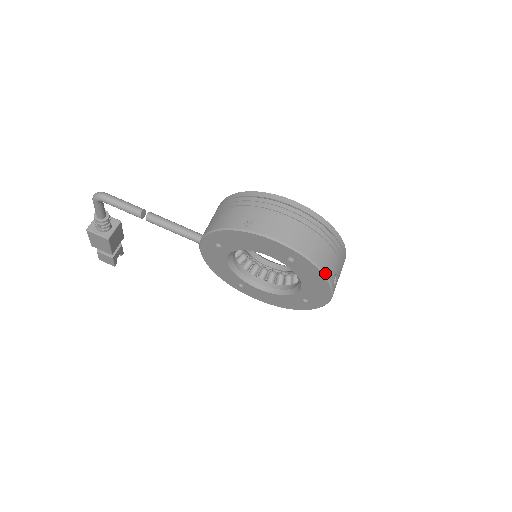
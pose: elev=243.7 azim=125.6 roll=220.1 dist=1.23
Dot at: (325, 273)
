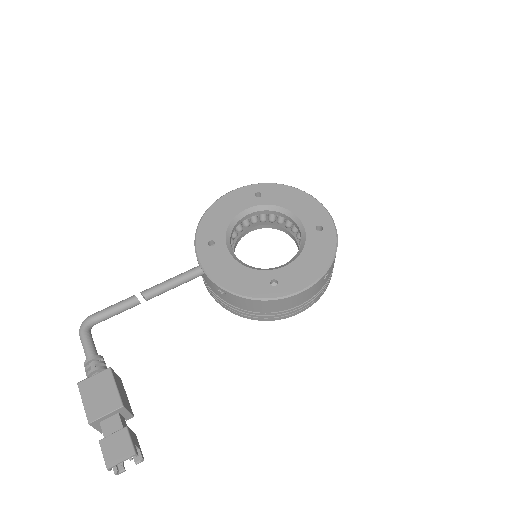
Dot at: (285, 185)
